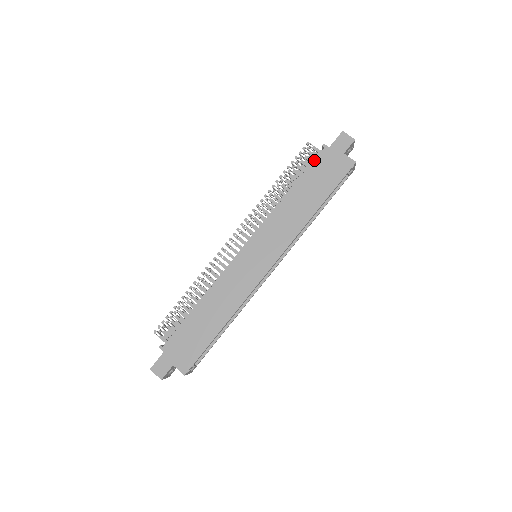
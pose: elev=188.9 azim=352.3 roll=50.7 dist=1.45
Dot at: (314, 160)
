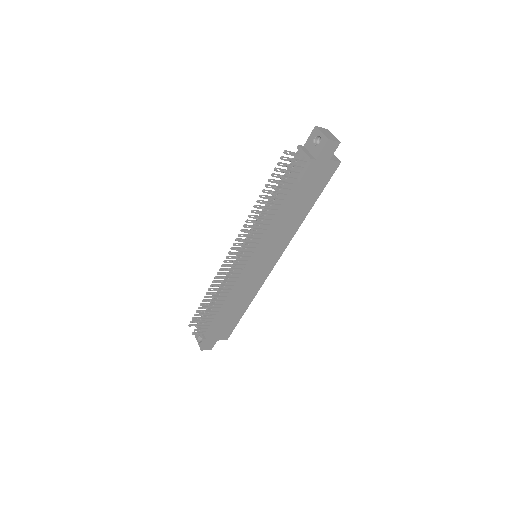
Dot at: (302, 177)
